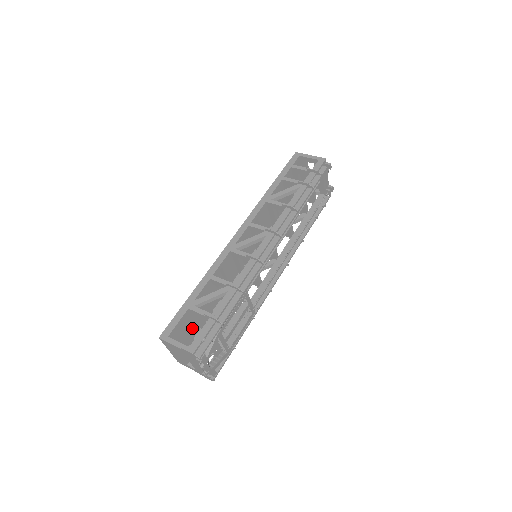
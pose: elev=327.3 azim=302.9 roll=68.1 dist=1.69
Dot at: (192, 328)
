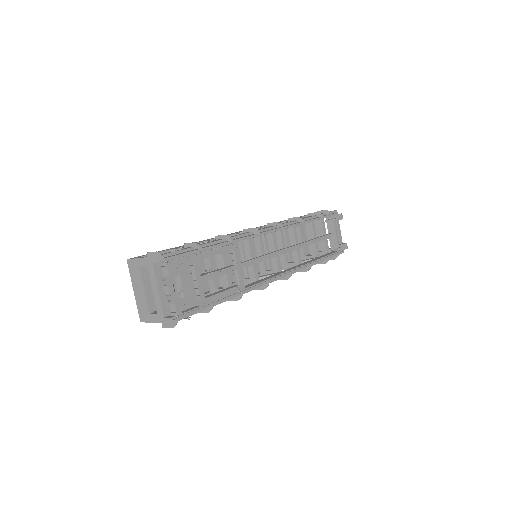
Dot at: occluded
